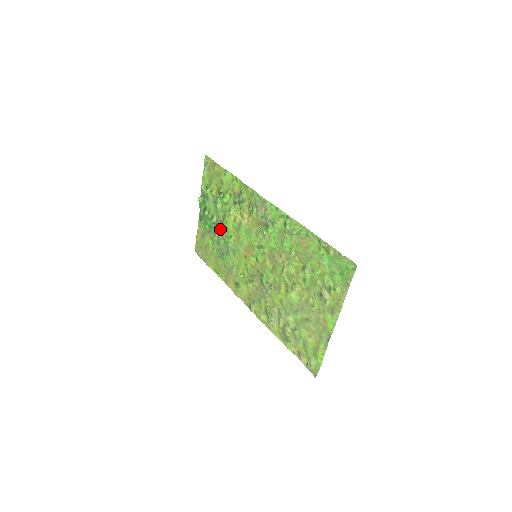
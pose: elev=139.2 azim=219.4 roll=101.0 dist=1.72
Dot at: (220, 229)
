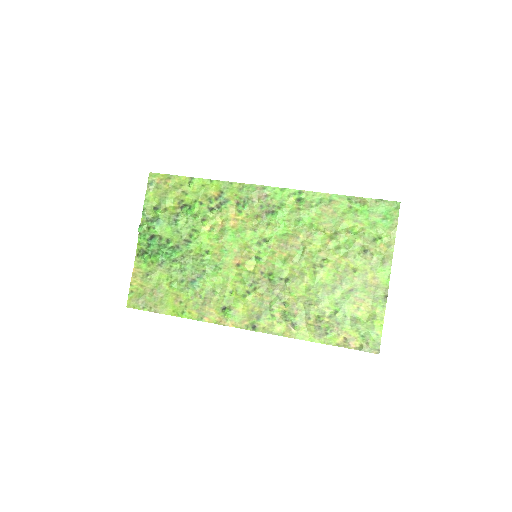
Dot at: (185, 251)
